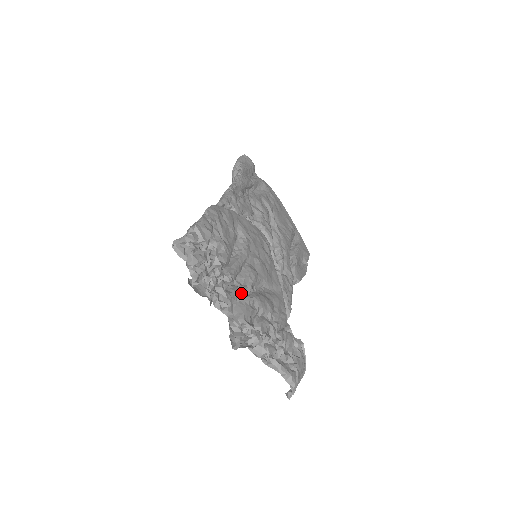
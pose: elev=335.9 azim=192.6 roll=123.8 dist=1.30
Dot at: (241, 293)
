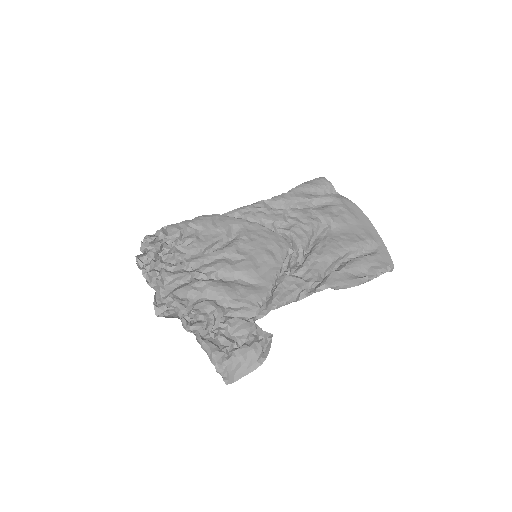
Dot at: (195, 278)
